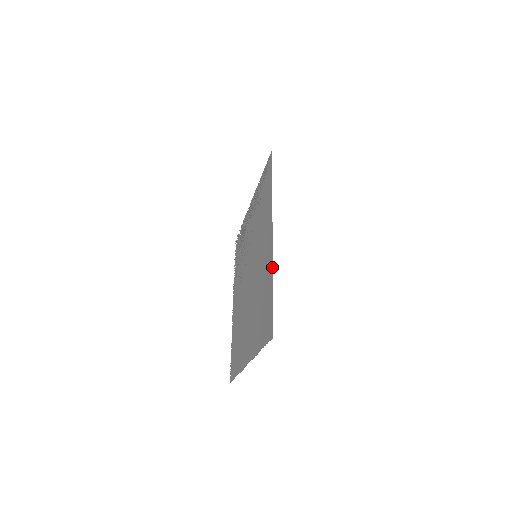
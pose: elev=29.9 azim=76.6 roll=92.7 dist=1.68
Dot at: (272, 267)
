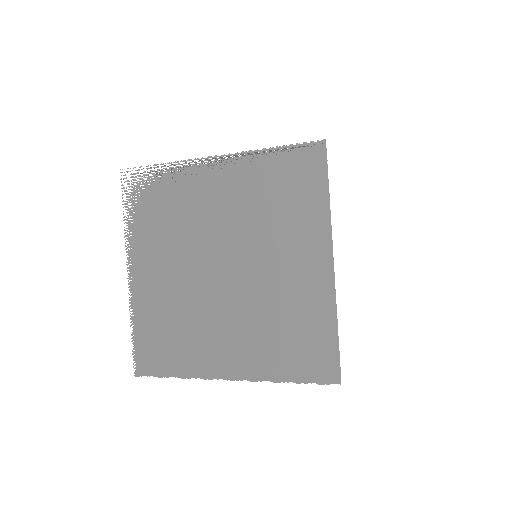
Dot at: (336, 306)
